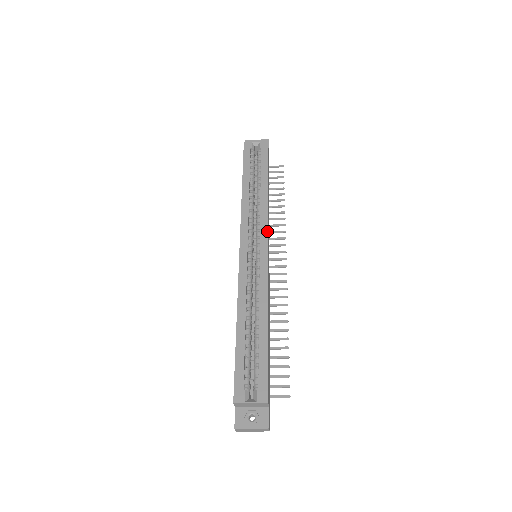
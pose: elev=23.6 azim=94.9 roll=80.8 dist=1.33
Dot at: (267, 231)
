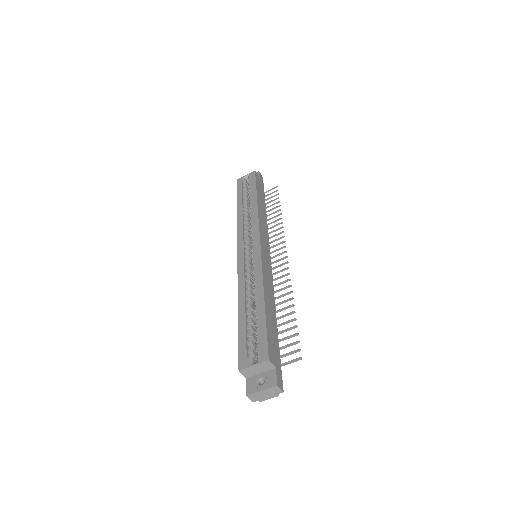
Dot at: (259, 231)
